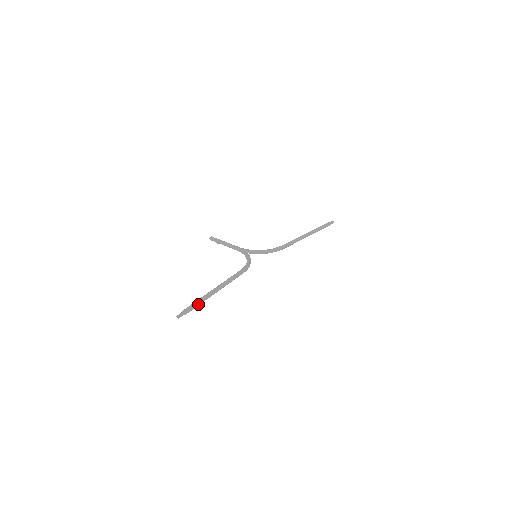
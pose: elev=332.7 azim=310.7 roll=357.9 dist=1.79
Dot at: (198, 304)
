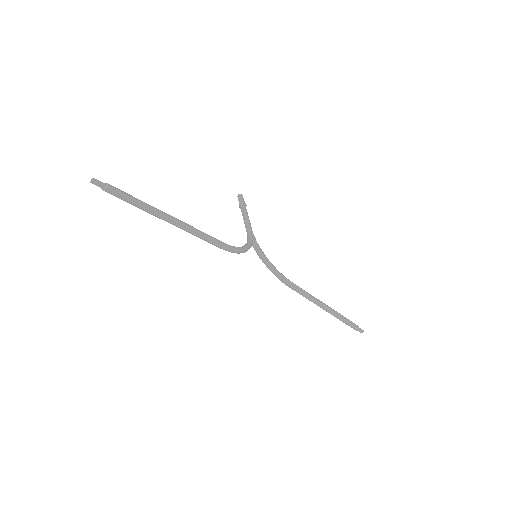
Dot at: (133, 202)
